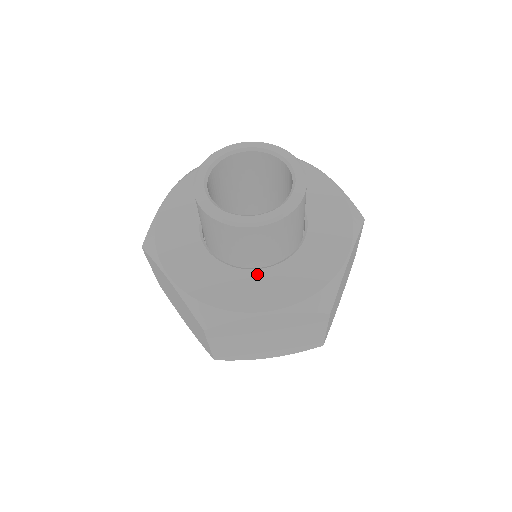
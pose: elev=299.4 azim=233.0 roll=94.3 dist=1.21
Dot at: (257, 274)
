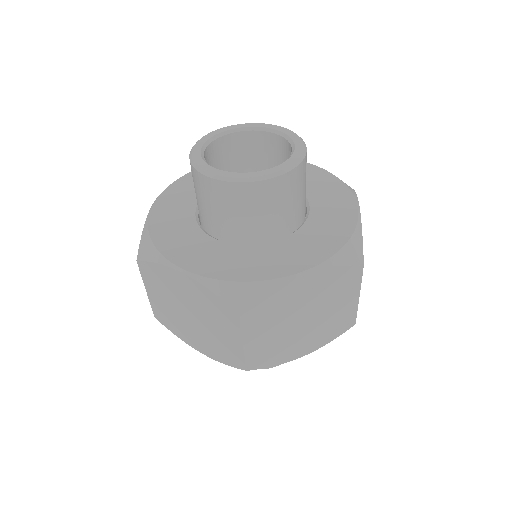
Dot at: (209, 241)
